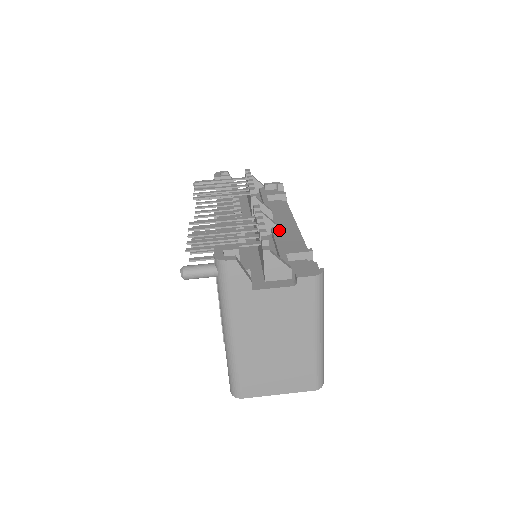
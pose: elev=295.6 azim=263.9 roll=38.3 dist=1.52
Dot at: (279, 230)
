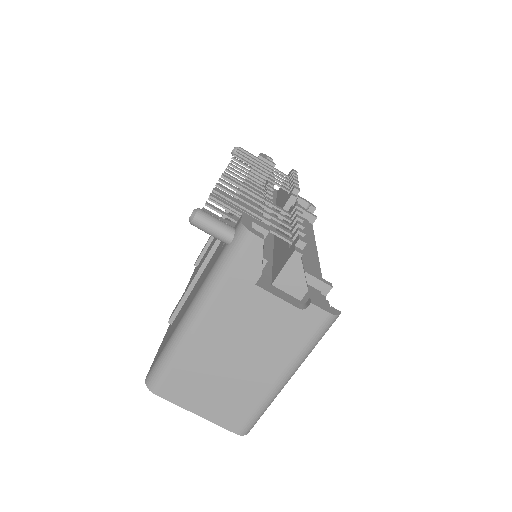
Dot at: occluded
